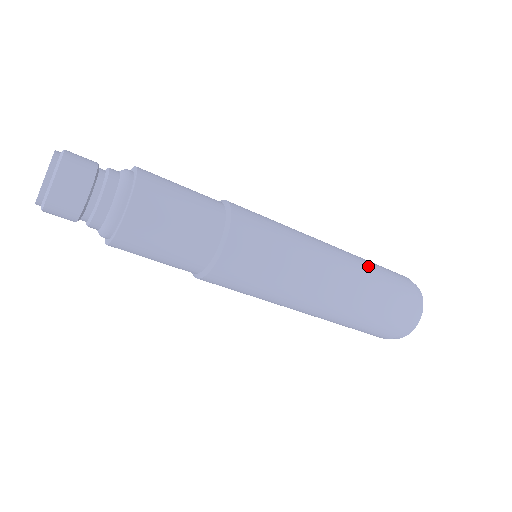
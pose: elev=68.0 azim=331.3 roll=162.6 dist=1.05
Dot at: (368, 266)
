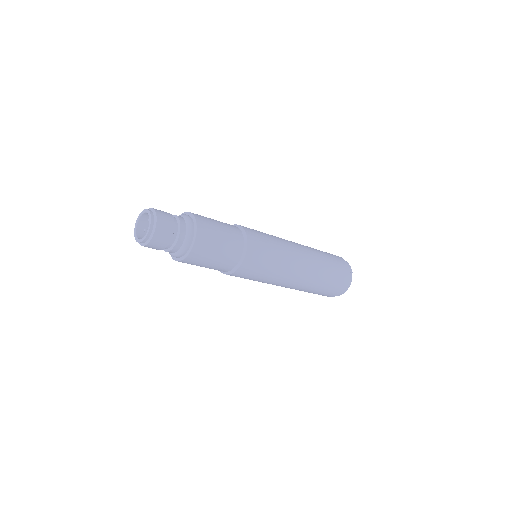
Dot at: (323, 269)
